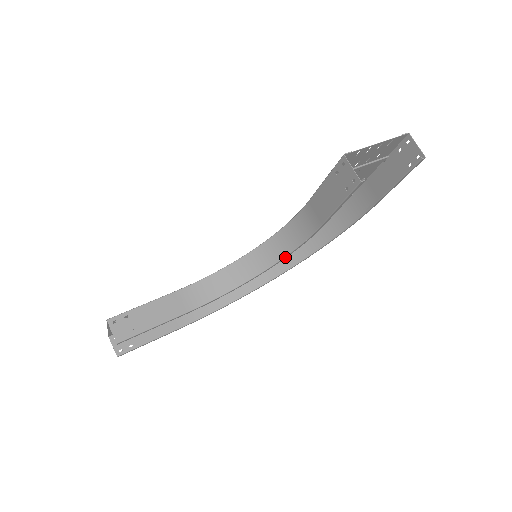
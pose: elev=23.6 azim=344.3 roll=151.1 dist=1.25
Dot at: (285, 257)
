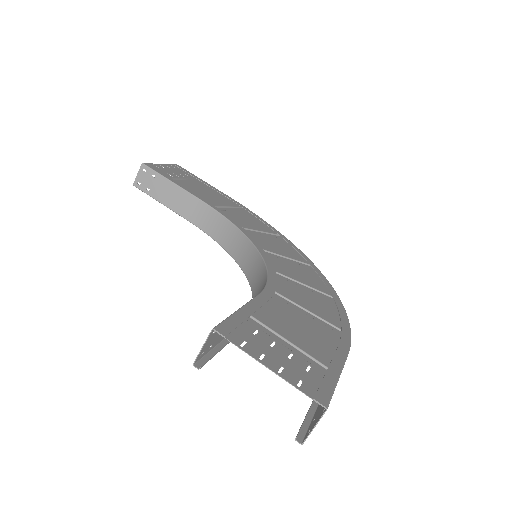
Dot at: occluded
